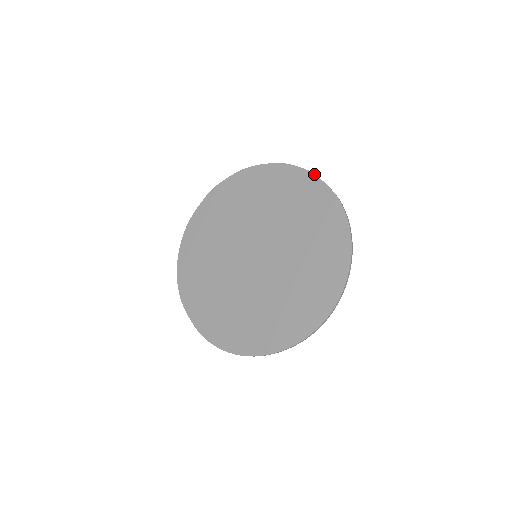
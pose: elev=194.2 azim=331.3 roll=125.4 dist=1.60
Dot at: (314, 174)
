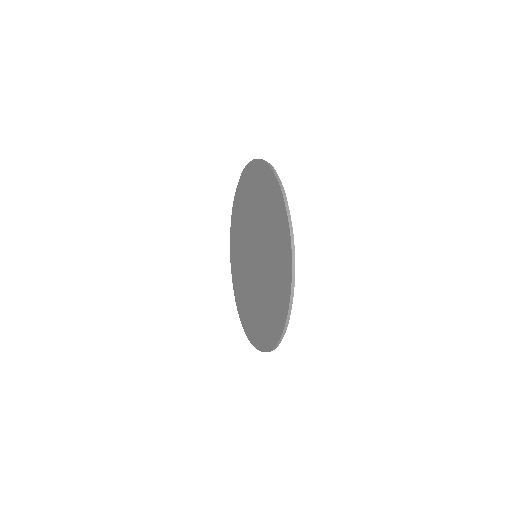
Dot at: (282, 193)
